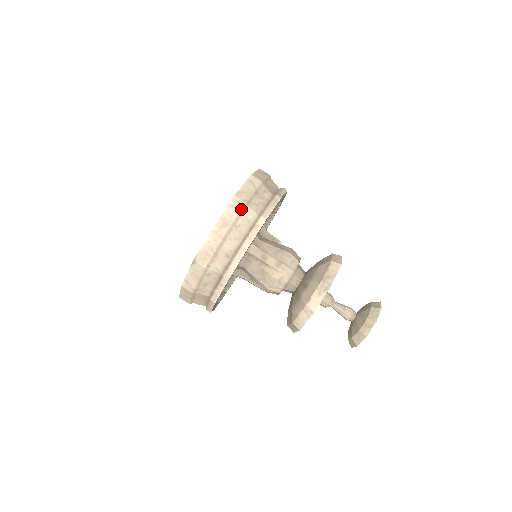
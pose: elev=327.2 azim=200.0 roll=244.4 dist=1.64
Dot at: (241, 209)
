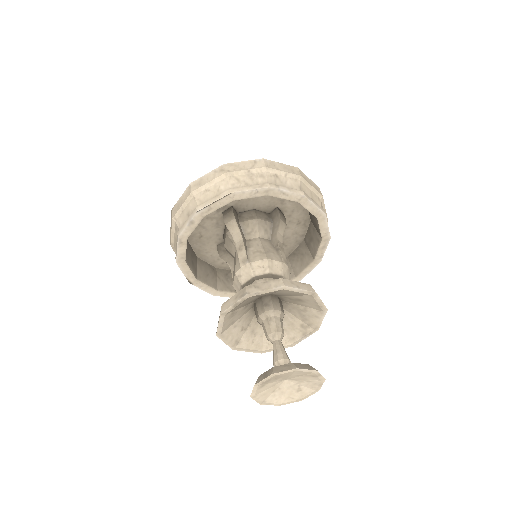
Dot at: (218, 176)
